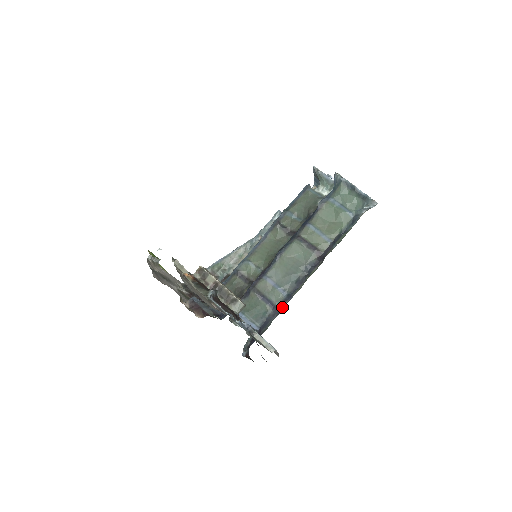
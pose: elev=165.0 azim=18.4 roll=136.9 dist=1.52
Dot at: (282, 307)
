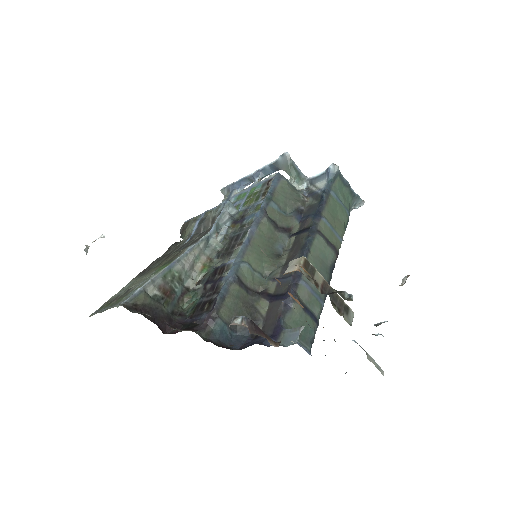
Dot at: occluded
